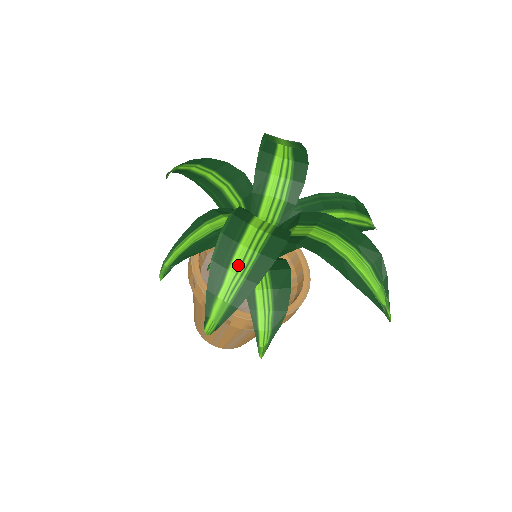
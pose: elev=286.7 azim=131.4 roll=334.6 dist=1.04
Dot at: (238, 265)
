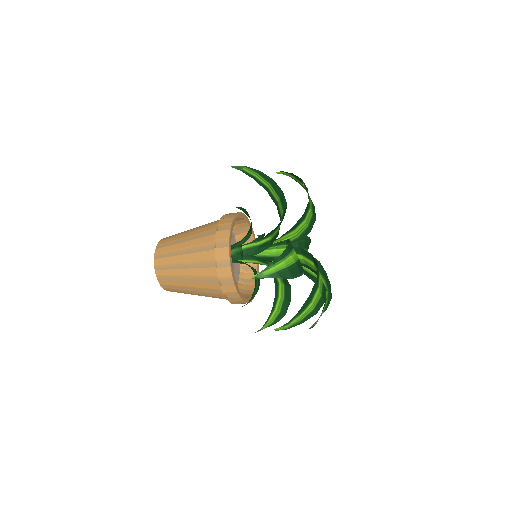
Dot at: (314, 300)
